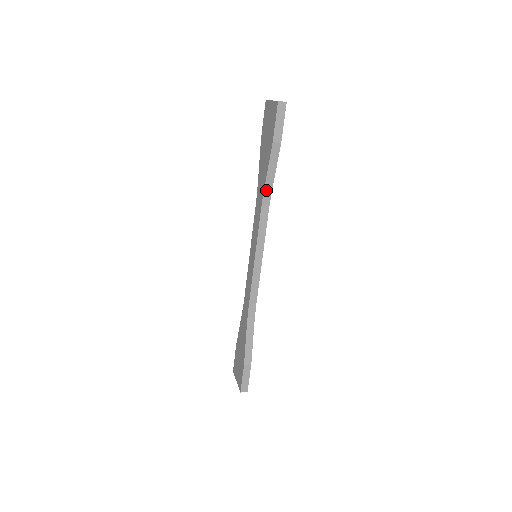
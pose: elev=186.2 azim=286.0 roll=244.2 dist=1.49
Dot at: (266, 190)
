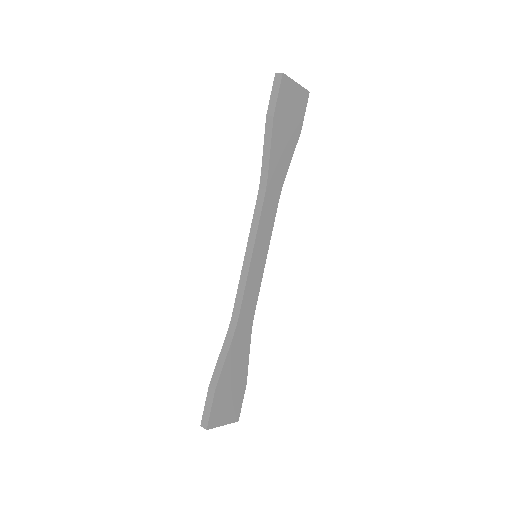
Dot at: (263, 172)
